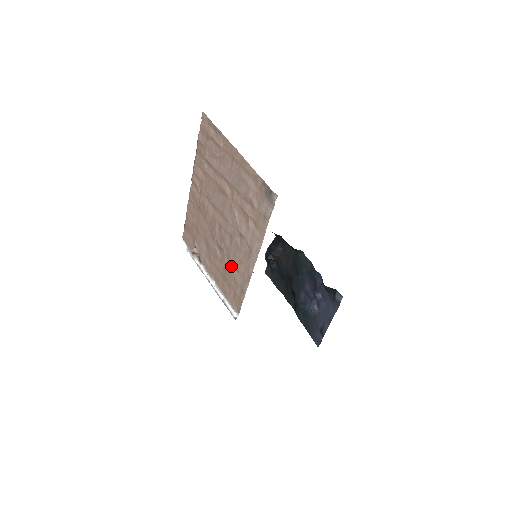
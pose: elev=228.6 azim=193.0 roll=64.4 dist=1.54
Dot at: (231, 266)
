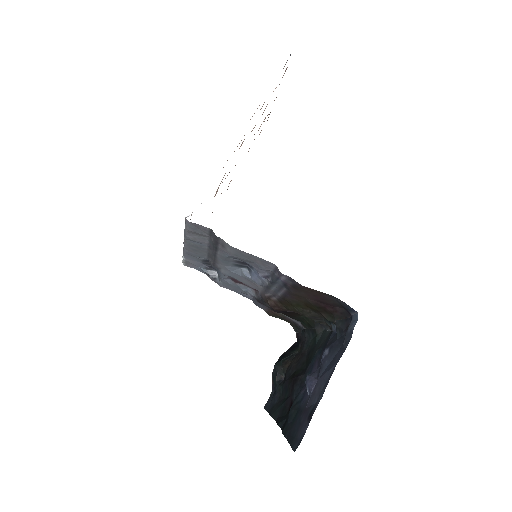
Dot at: occluded
